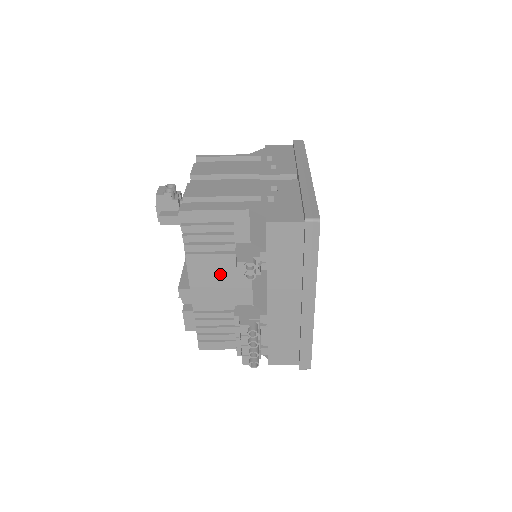
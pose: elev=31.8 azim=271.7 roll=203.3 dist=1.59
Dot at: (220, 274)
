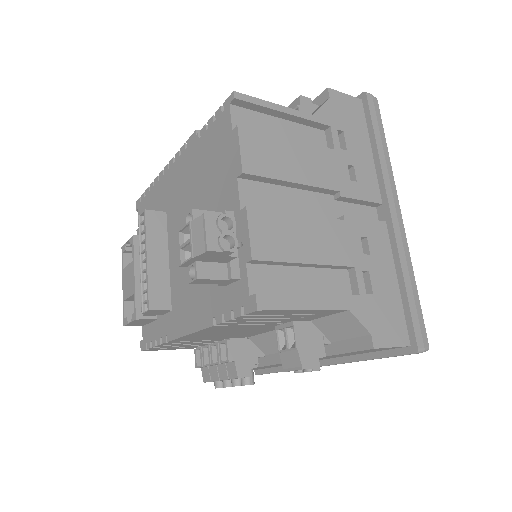
Dot at: (239, 330)
